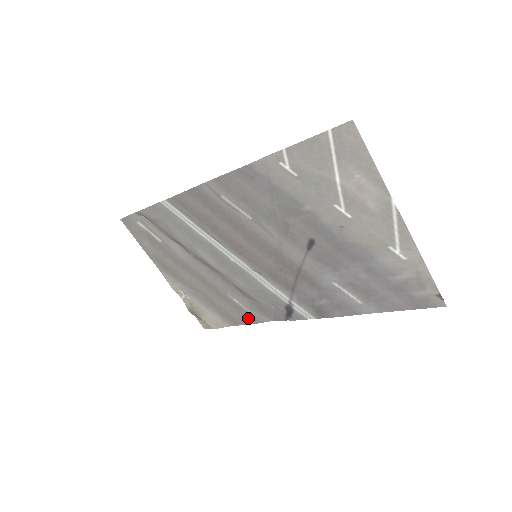
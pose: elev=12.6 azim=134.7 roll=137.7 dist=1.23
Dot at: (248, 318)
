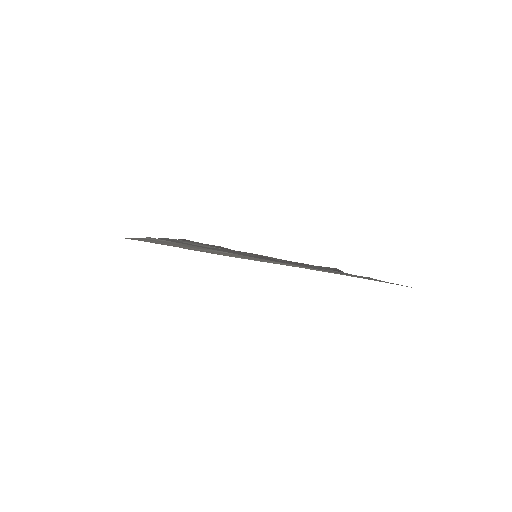
Dot at: occluded
